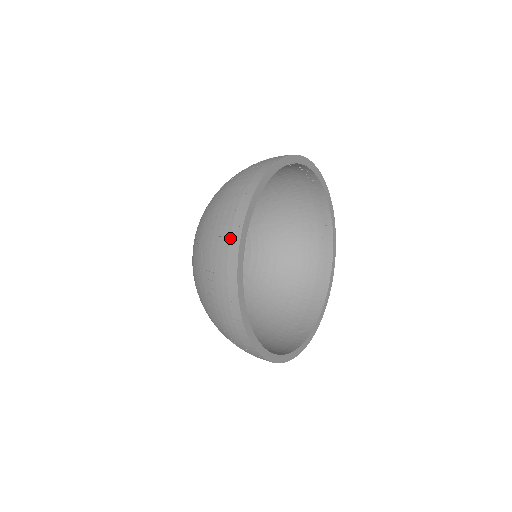
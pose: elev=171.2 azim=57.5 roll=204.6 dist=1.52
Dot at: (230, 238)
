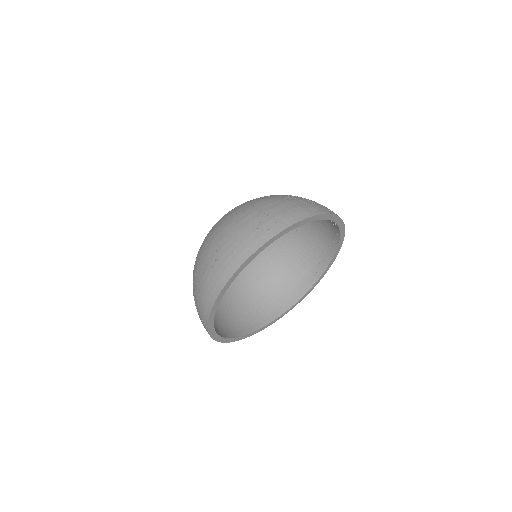
Dot at: (205, 305)
